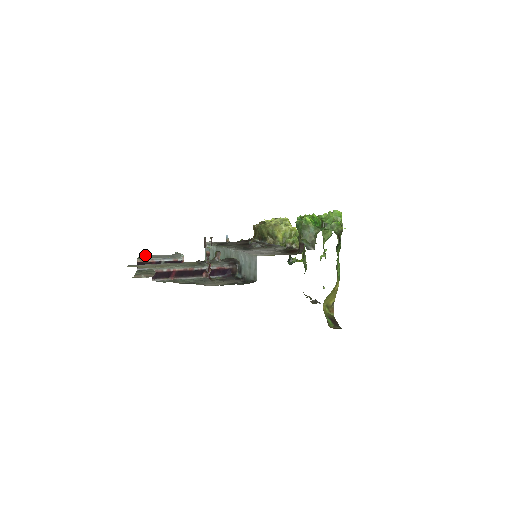
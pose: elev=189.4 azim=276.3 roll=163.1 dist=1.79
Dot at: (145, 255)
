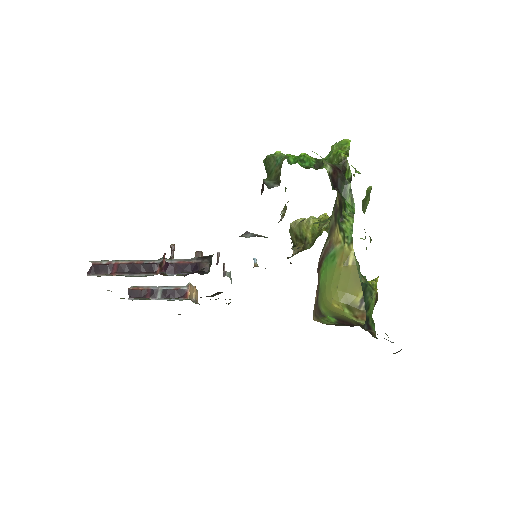
Dot at: occluded
